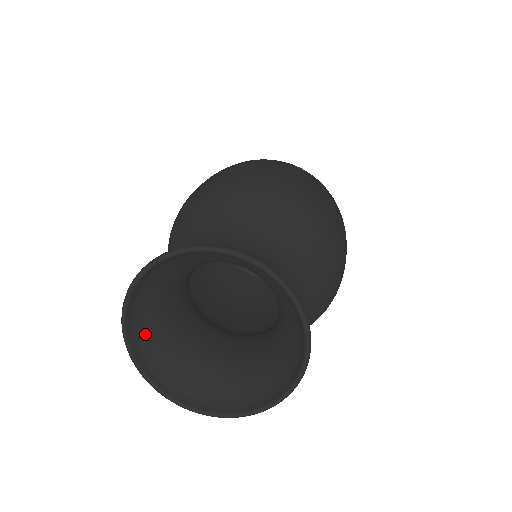
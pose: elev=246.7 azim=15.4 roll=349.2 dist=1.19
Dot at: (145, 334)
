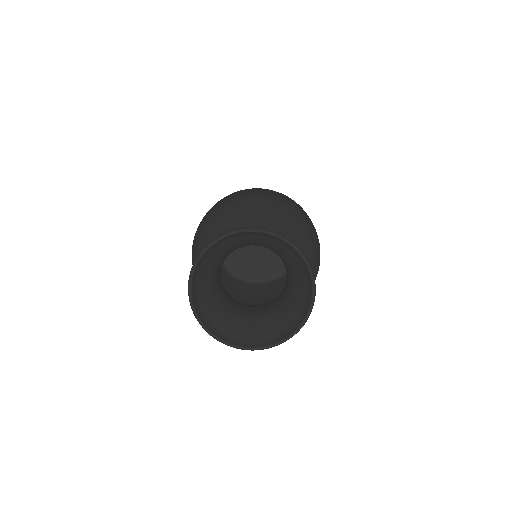
Dot at: (215, 251)
